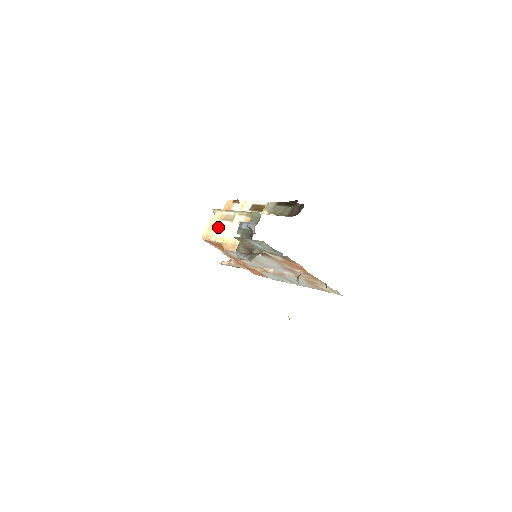
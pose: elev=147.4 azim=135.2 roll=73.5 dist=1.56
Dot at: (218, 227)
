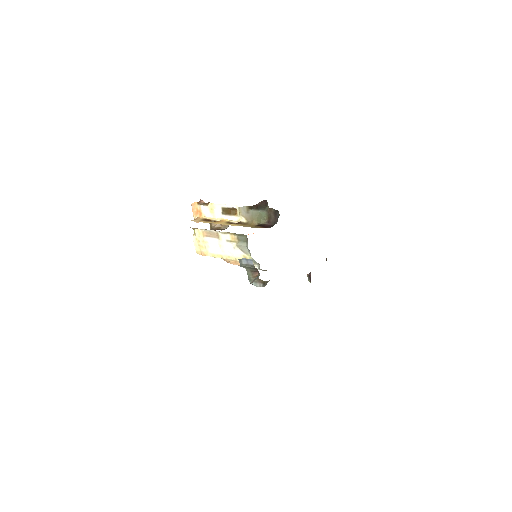
Dot at: (208, 245)
